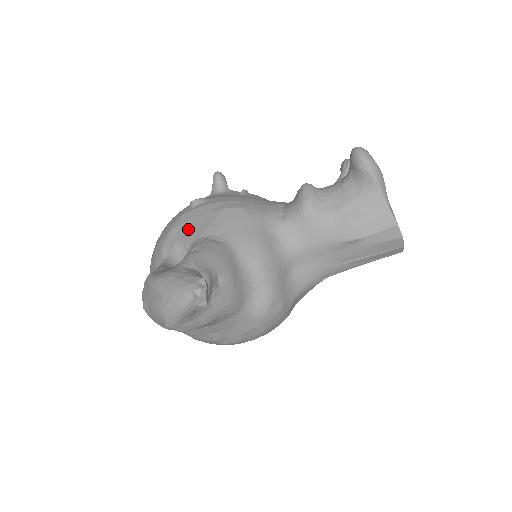
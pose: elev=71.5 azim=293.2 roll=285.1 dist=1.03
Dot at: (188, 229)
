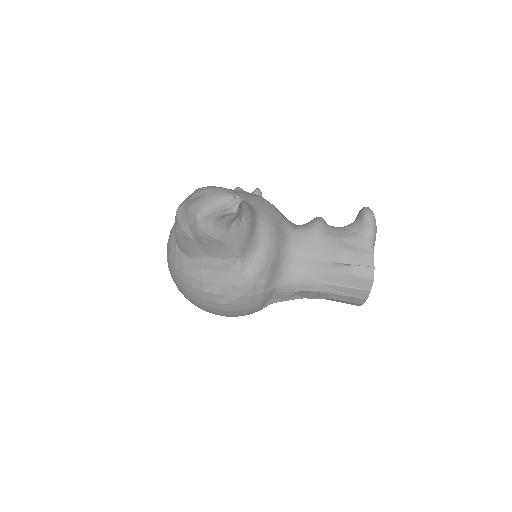
Dot at: occluded
